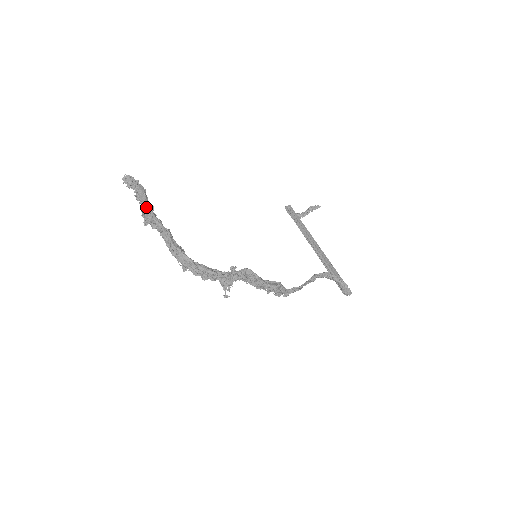
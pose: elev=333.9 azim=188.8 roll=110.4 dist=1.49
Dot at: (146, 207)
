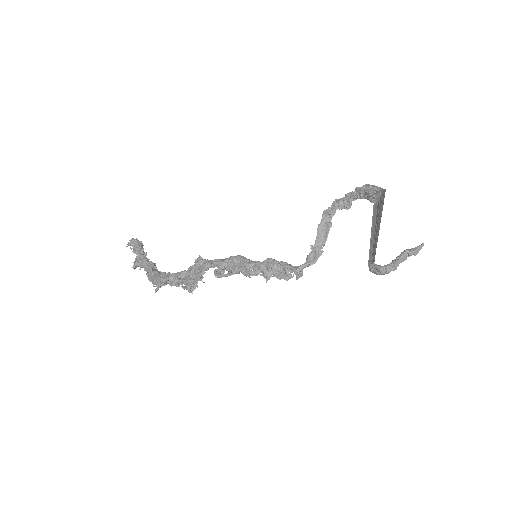
Dot at: (139, 255)
